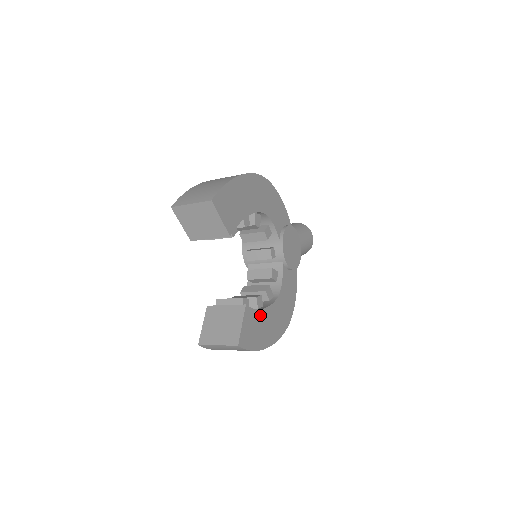
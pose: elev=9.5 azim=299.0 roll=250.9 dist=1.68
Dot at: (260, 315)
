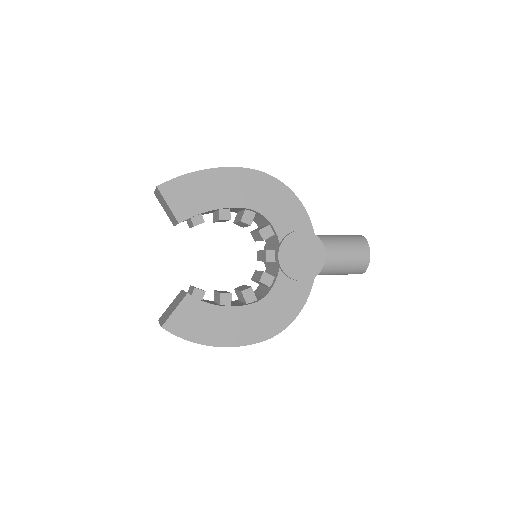
Dot at: (213, 310)
